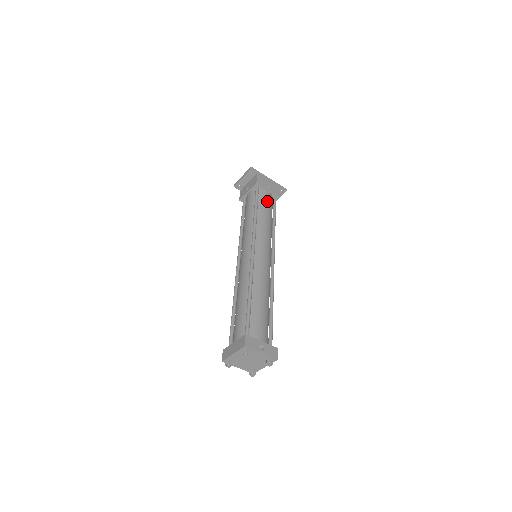
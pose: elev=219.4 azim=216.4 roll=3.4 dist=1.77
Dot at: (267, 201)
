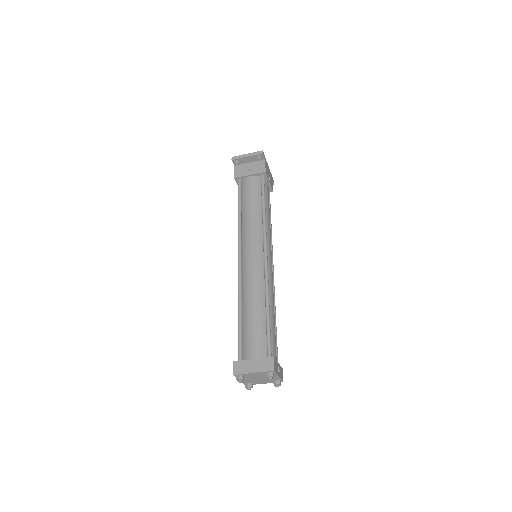
Dot at: (268, 195)
